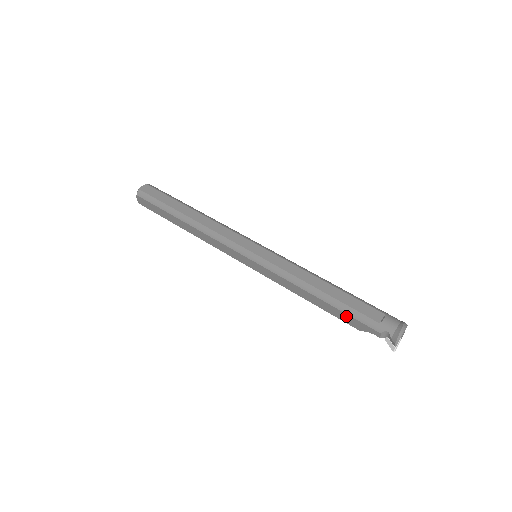
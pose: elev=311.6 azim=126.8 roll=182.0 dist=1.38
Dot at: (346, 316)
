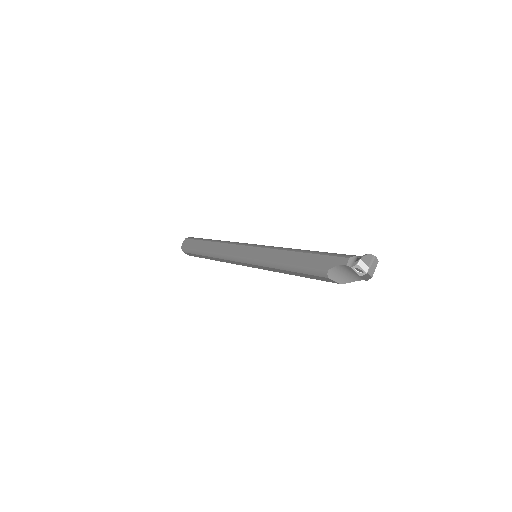
Dot at: (319, 258)
